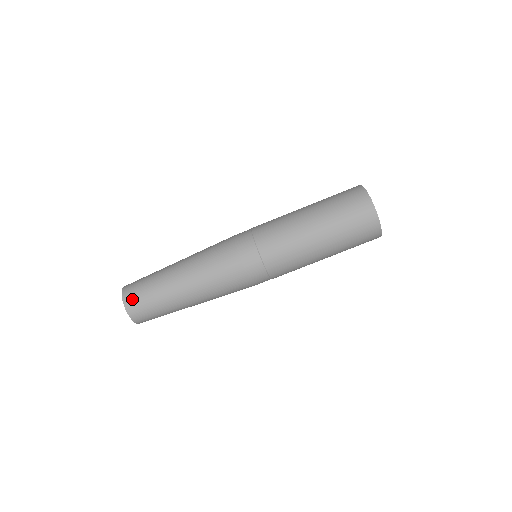
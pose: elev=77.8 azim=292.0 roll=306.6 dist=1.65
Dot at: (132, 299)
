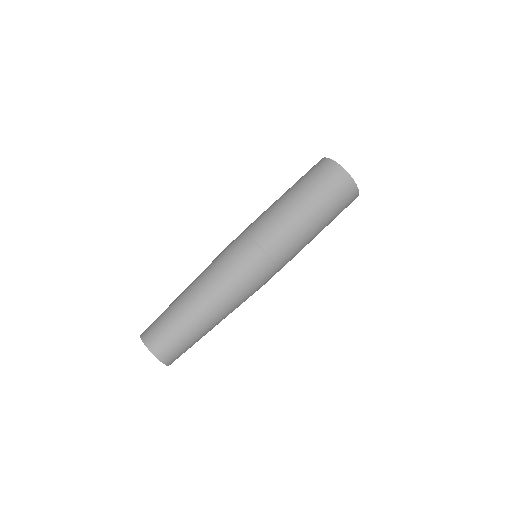
Dot at: (155, 340)
